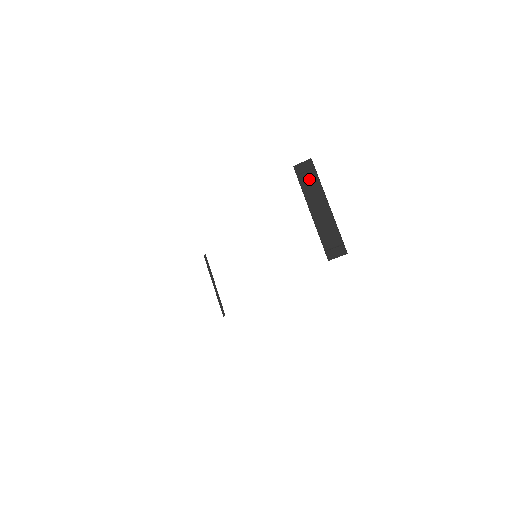
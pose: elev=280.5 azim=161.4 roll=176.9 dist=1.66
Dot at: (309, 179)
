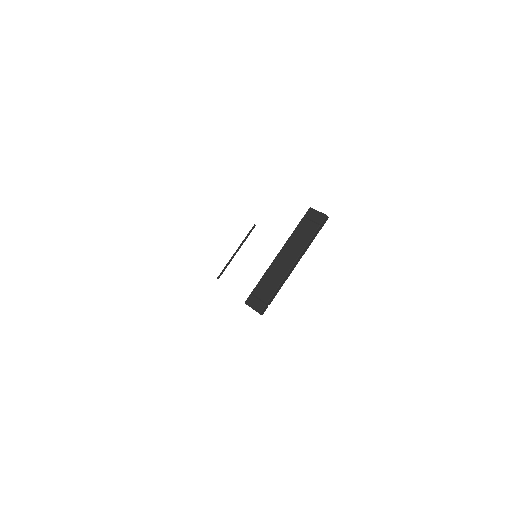
Dot at: (307, 229)
